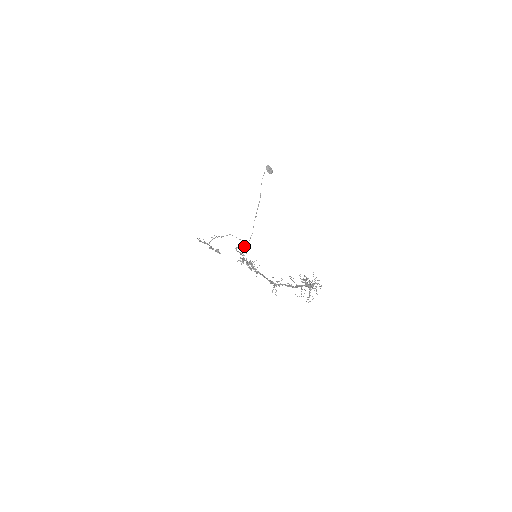
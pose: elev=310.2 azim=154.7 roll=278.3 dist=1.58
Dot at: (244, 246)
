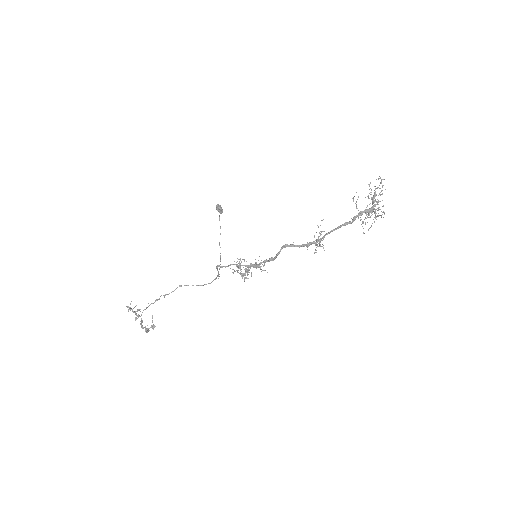
Dot at: (218, 275)
